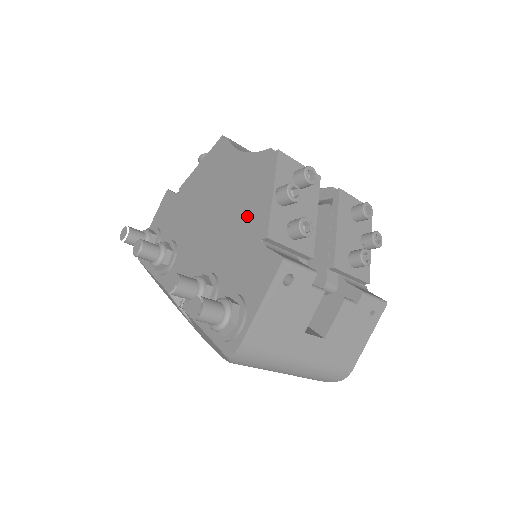
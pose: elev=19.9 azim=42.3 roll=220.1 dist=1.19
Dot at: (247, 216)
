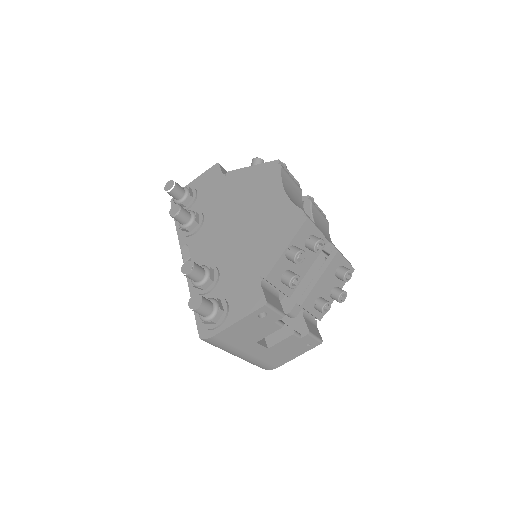
Dot at: (261, 249)
